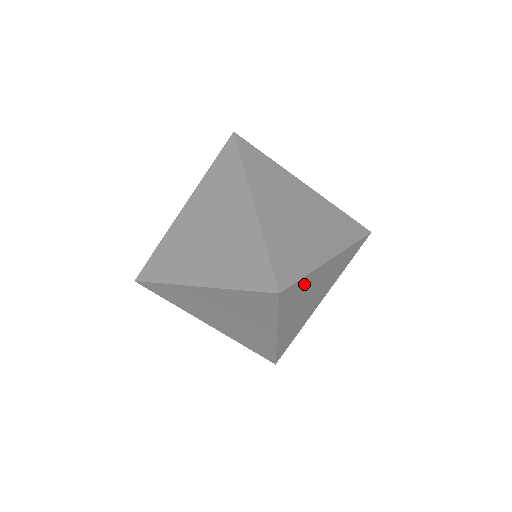
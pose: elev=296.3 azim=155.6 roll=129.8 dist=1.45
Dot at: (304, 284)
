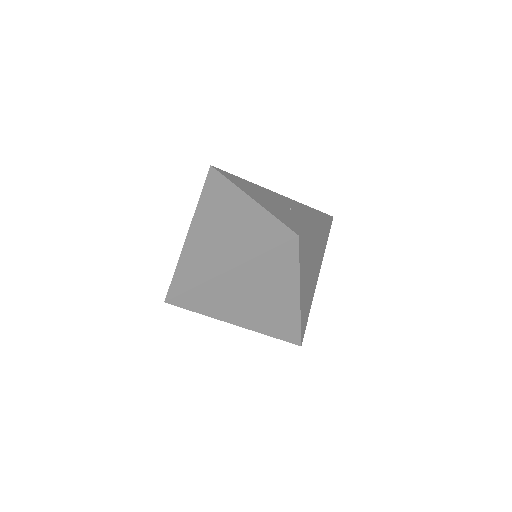
Dot at: (304, 313)
